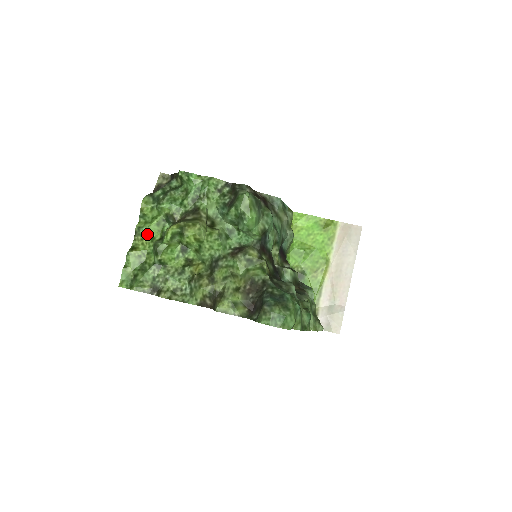
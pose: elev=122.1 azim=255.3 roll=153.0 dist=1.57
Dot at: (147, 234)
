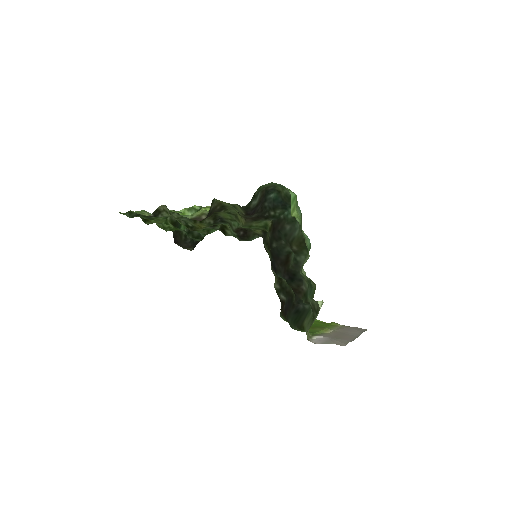
Dot at: occluded
